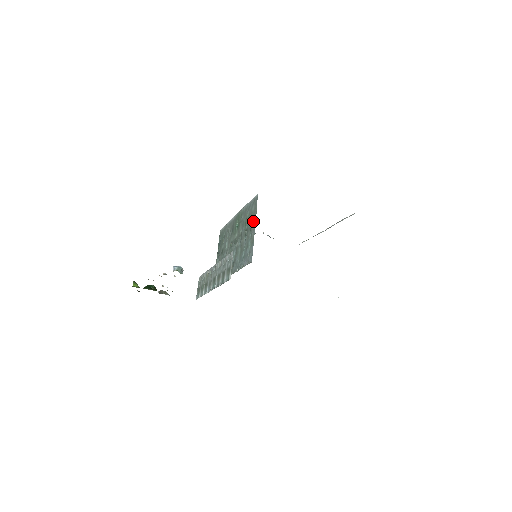
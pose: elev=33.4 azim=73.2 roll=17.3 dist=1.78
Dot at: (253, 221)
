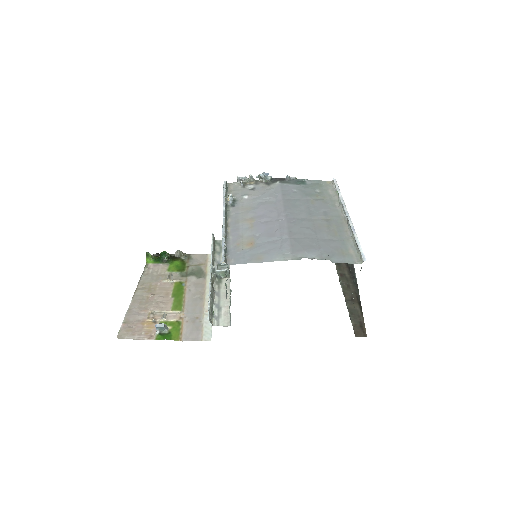
Dot at: occluded
